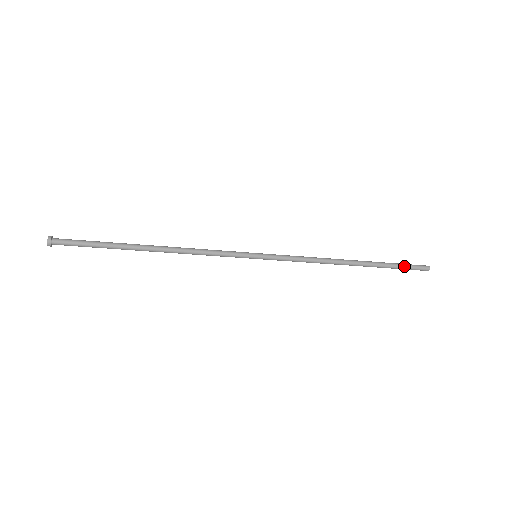
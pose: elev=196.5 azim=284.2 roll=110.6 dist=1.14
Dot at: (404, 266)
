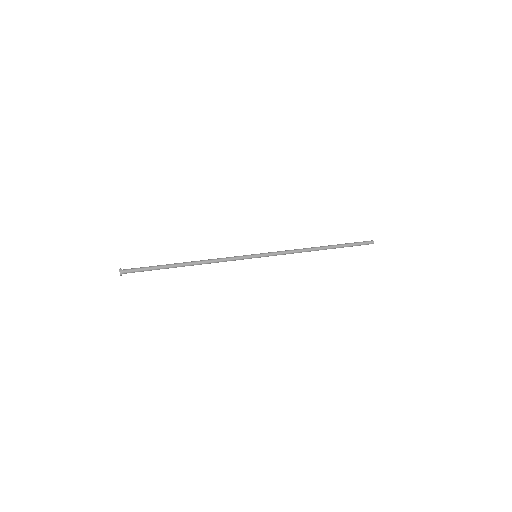
Dot at: (356, 244)
